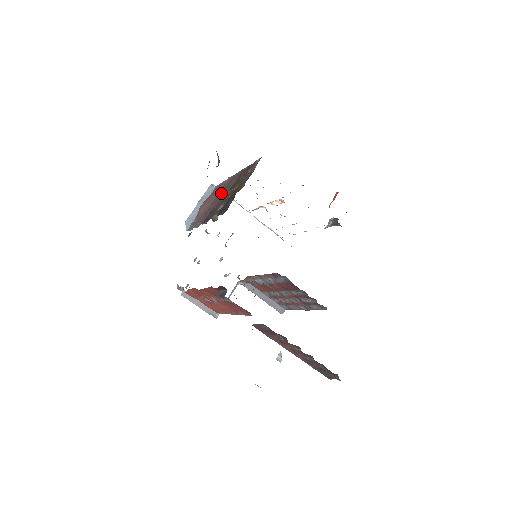
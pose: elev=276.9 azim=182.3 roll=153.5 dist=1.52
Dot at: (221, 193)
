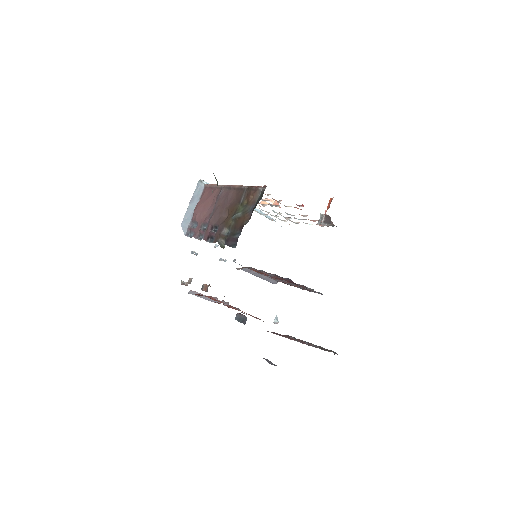
Dot at: (219, 207)
